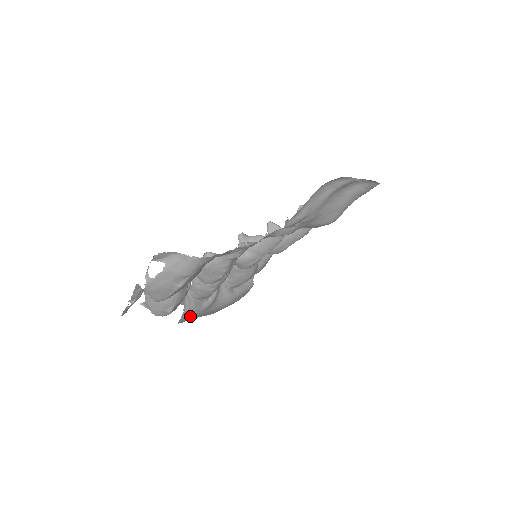
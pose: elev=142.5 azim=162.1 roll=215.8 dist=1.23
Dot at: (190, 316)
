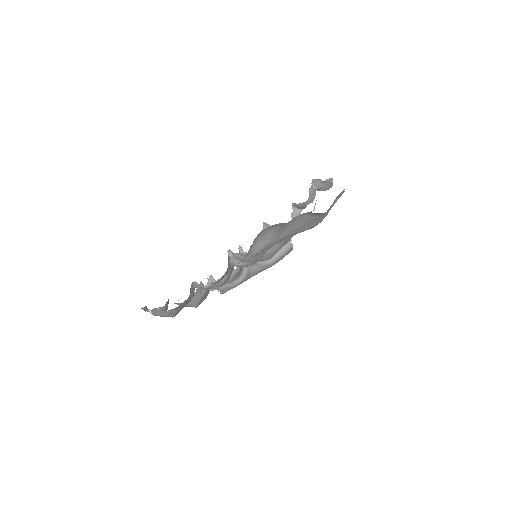
Dot at: (230, 289)
